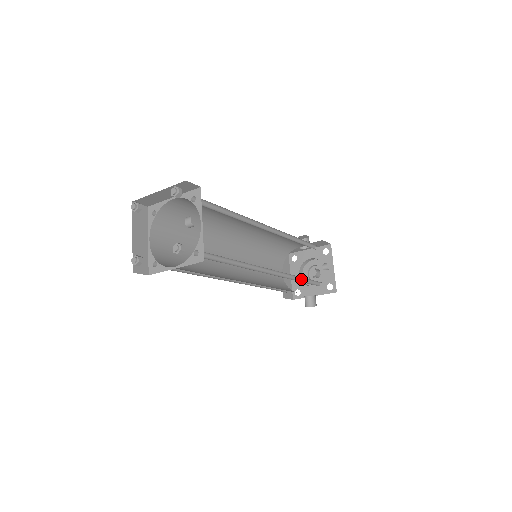
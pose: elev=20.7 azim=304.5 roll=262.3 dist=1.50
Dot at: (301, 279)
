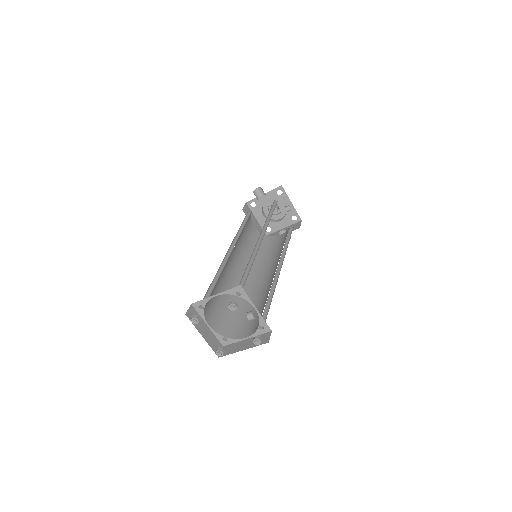
Dot at: (285, 241)
